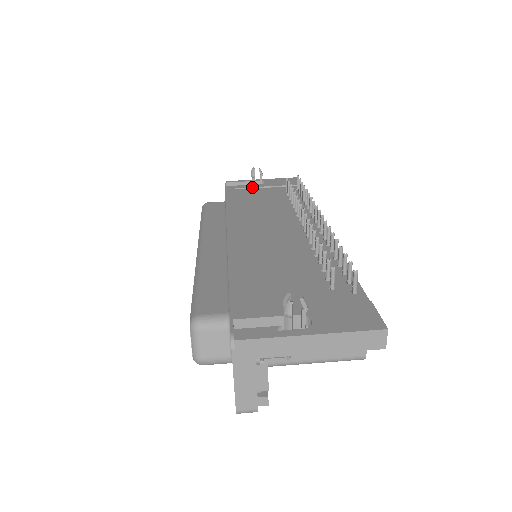
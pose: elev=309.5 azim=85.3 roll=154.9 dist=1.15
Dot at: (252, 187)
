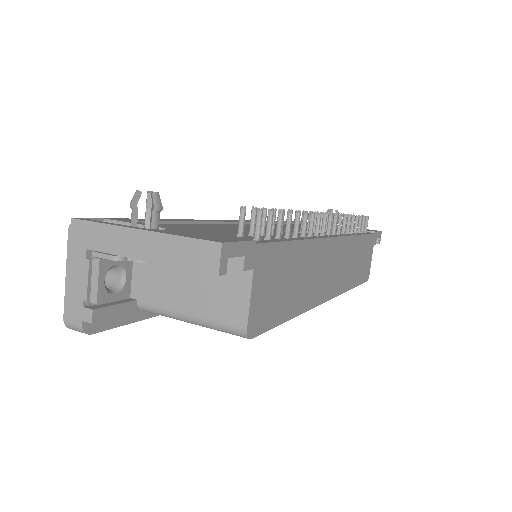
Dot at: occluded
